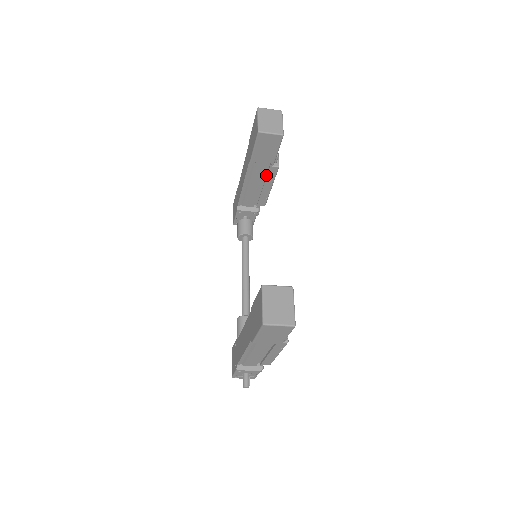
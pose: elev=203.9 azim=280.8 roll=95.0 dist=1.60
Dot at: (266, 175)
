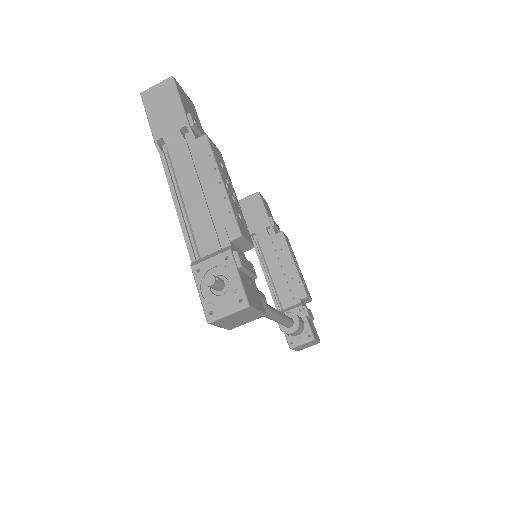
Dot at: (280, 252)
